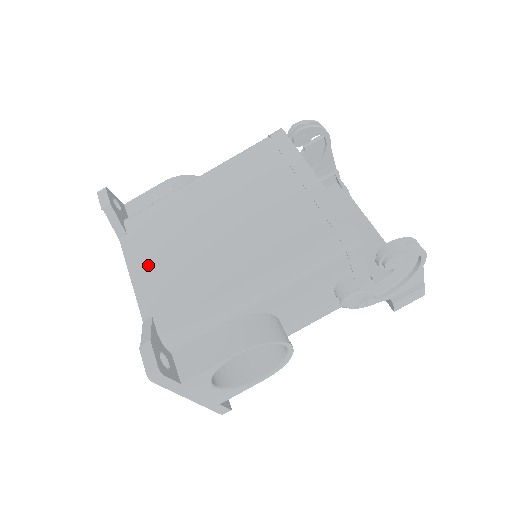
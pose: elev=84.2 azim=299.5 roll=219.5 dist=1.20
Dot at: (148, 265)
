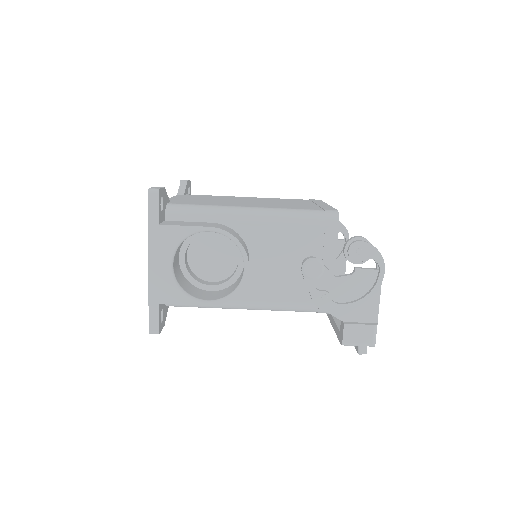
Dot at: (187, 198)
